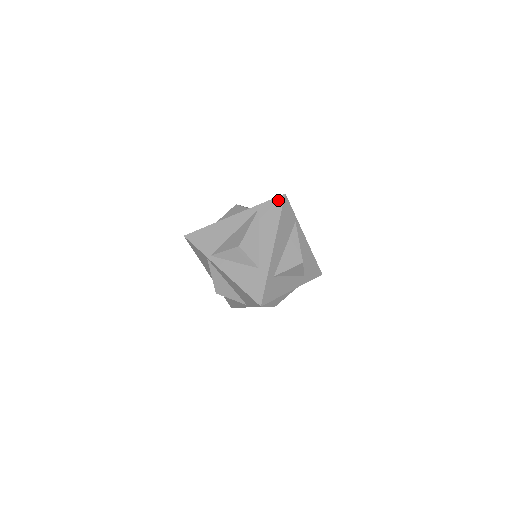
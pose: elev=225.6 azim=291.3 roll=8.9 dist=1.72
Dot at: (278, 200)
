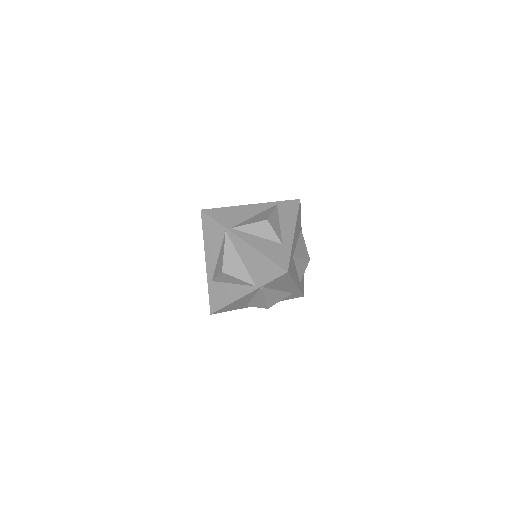
Dot at: (294, 202)
